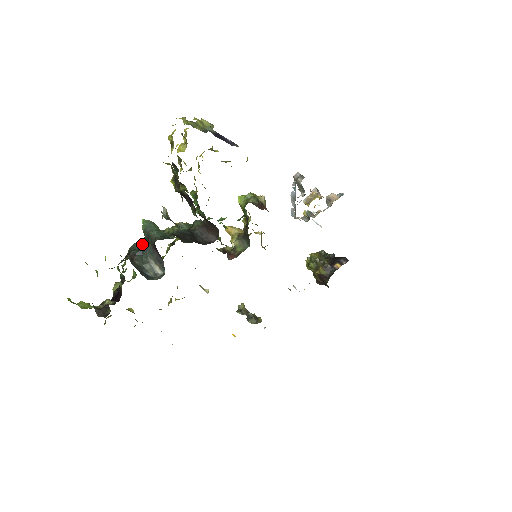
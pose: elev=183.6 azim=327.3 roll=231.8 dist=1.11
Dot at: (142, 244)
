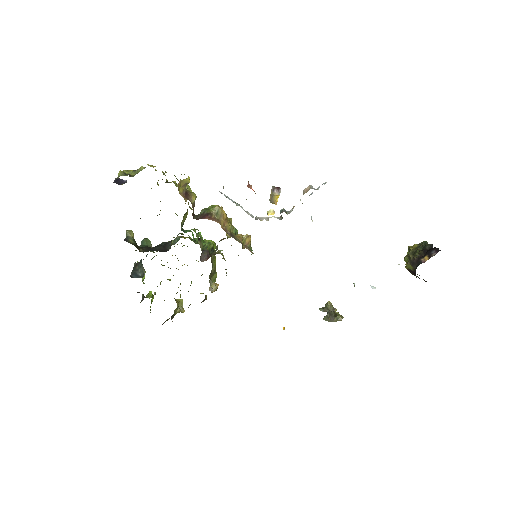
Dot at: occluded
